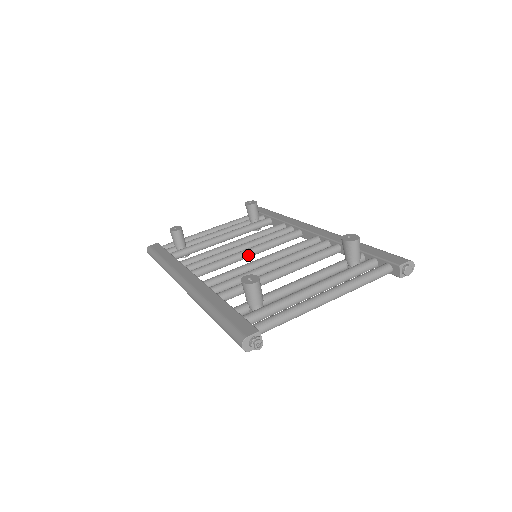
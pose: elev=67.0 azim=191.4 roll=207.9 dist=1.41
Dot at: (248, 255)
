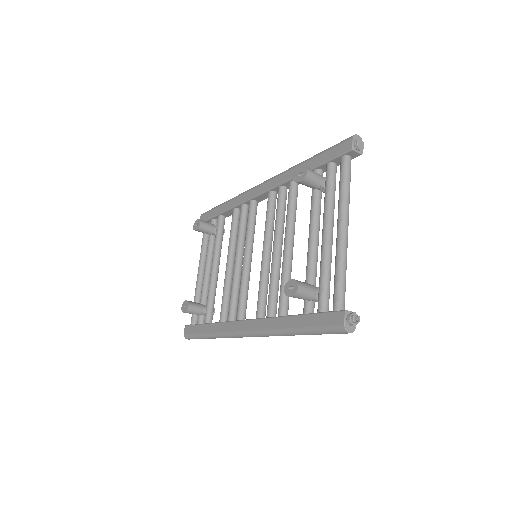
Dot at: (250, 261)
